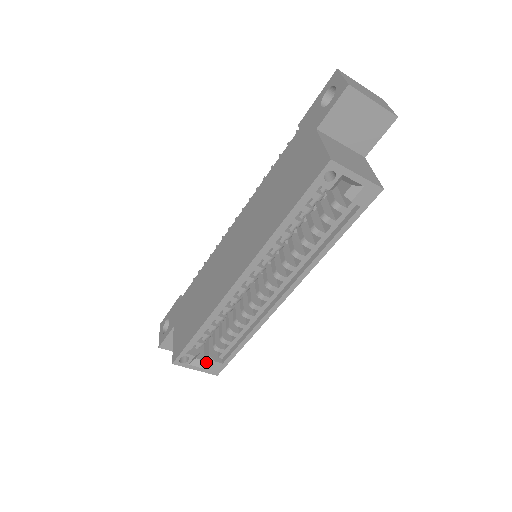
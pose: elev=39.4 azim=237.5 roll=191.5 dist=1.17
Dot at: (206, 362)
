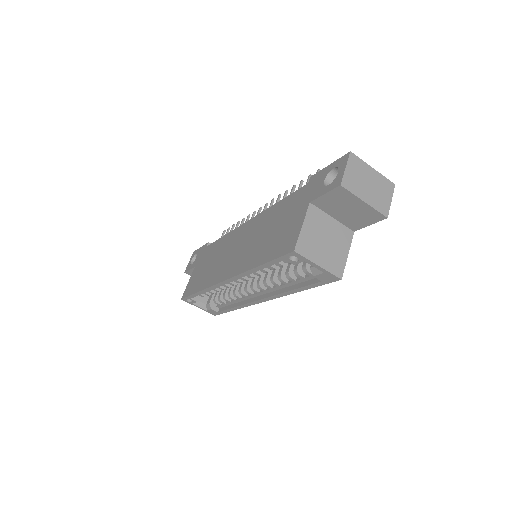
Dot at: (207, 306)
